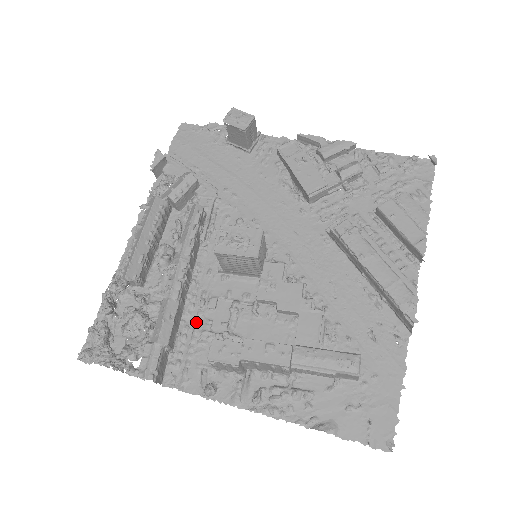
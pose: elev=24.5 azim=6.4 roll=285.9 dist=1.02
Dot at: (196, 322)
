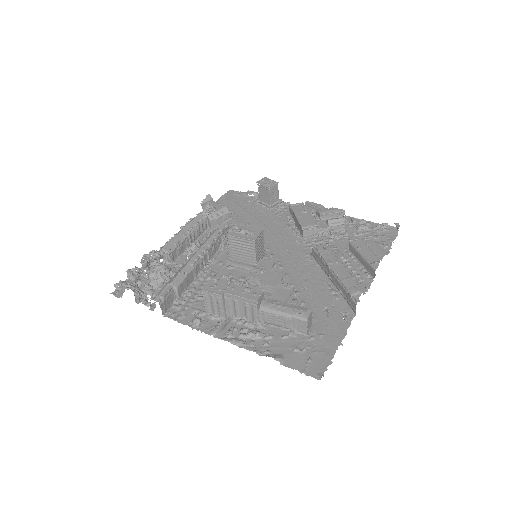
Dot at: (201, 286)
